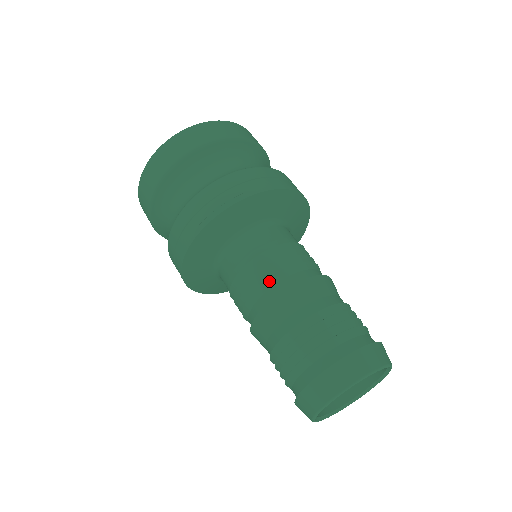
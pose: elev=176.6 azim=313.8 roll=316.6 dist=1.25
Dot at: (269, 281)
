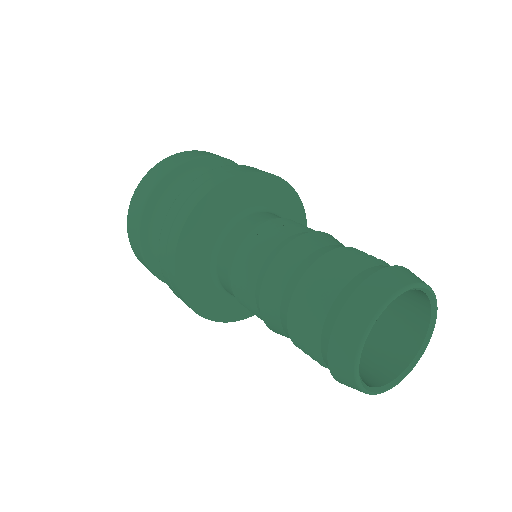
Dot at: (300, 228)
